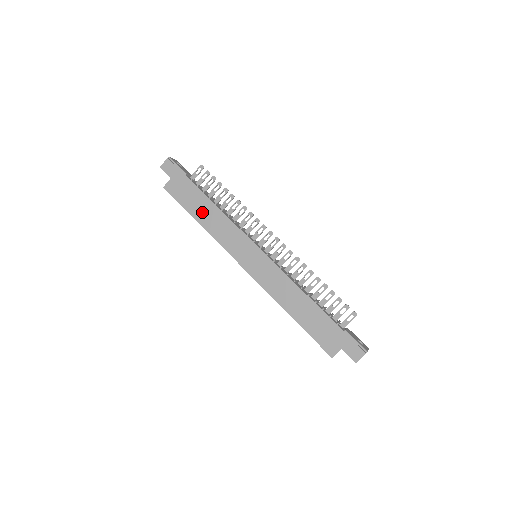
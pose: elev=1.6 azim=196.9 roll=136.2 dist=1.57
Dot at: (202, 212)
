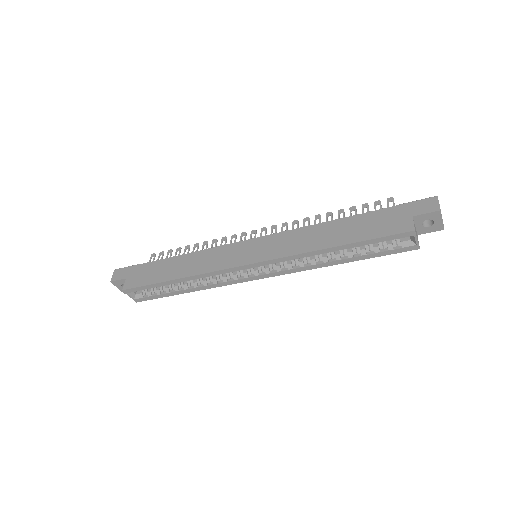
Dot at: (174, 270)
